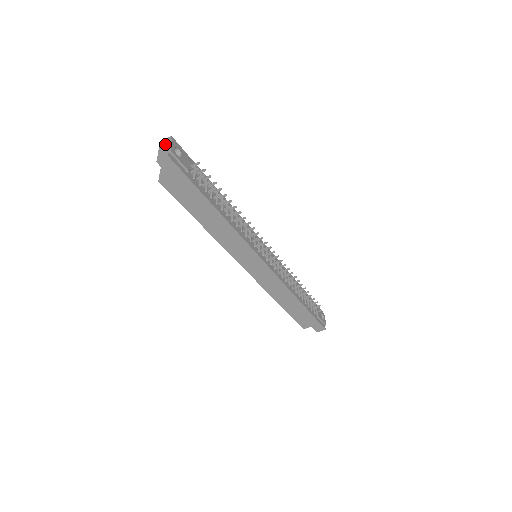
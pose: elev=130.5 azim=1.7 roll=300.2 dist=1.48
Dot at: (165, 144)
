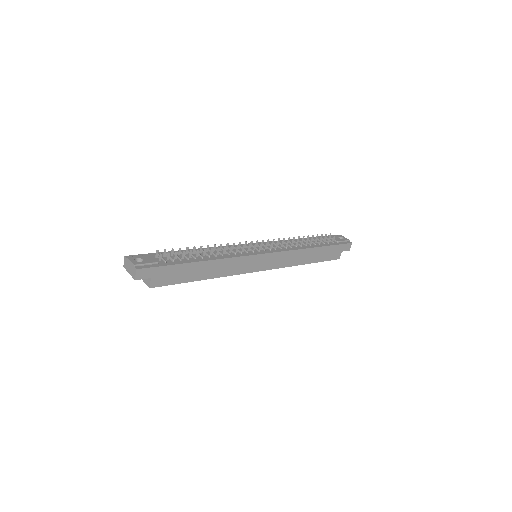
Dot at: (127, 265)
